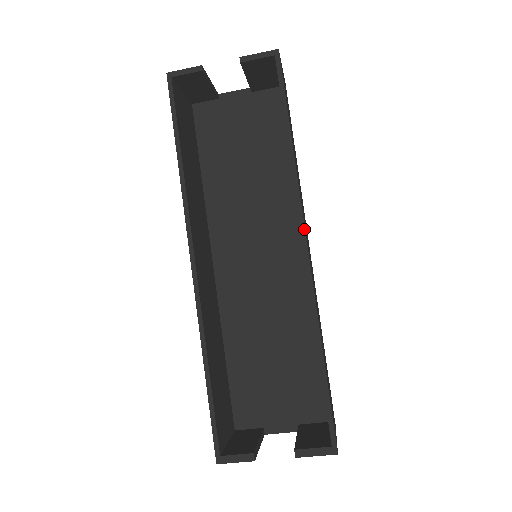
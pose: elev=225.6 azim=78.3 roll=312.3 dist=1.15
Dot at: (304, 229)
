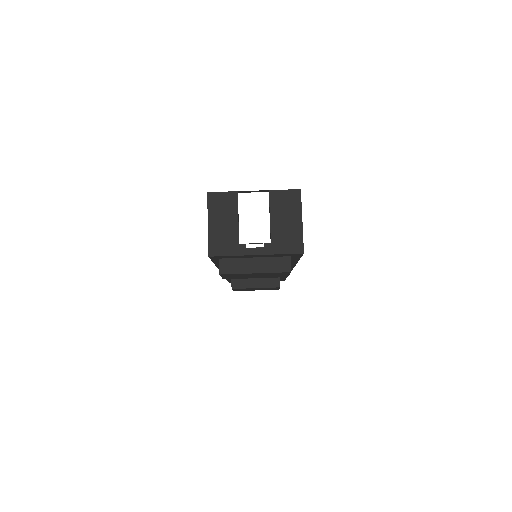
Dot at: occluded
